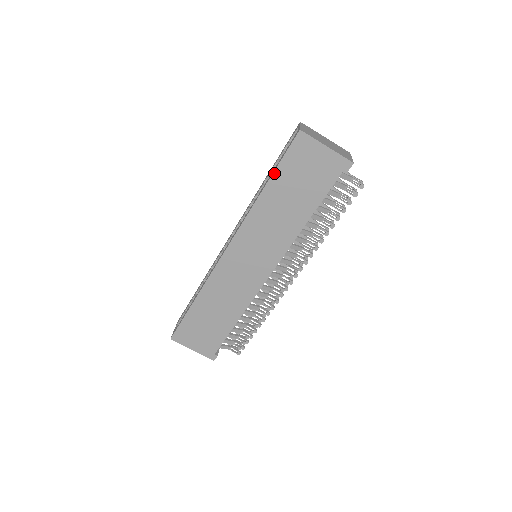
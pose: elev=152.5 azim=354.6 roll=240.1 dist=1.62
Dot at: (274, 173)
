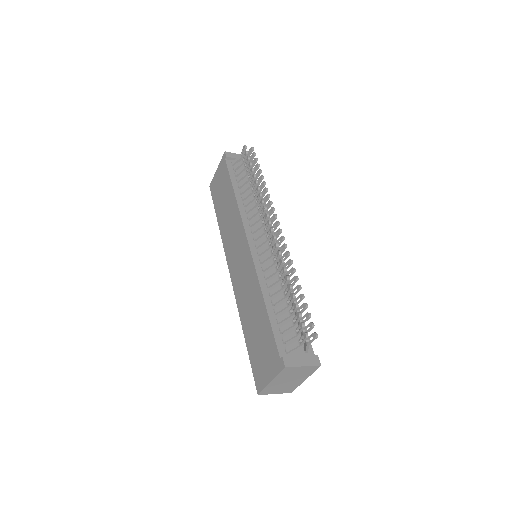
Dot at: (216, 212)
